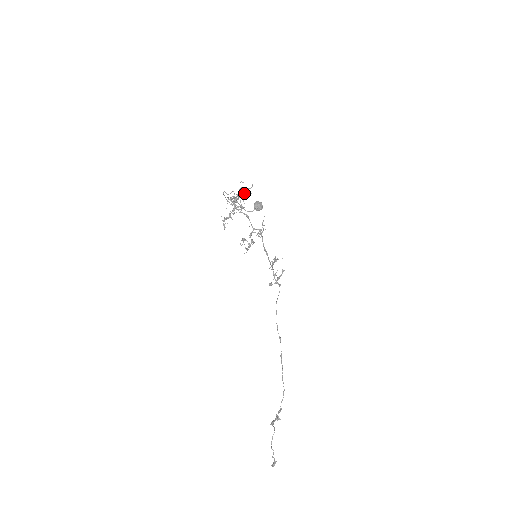
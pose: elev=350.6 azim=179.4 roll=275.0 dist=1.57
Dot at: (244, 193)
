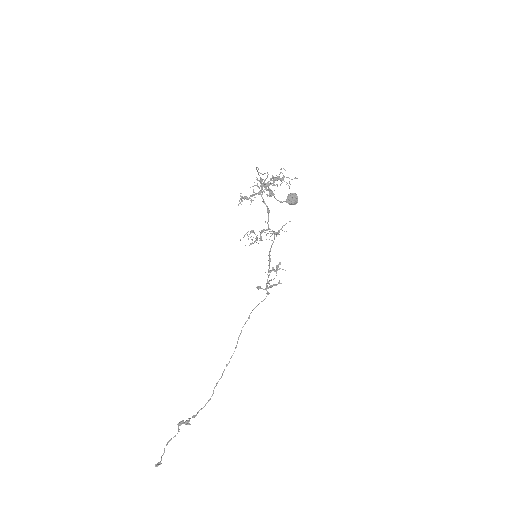
Dot at: (281, 181)
